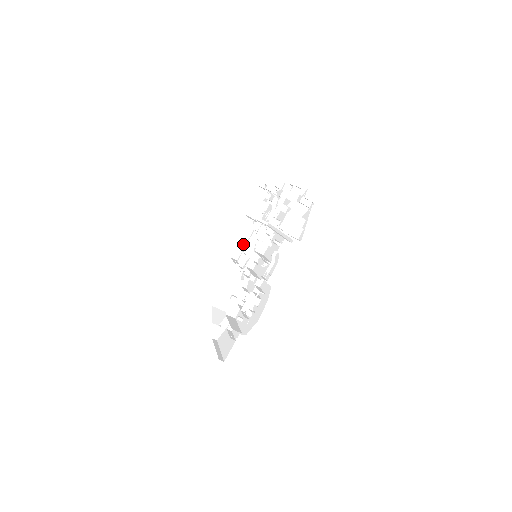
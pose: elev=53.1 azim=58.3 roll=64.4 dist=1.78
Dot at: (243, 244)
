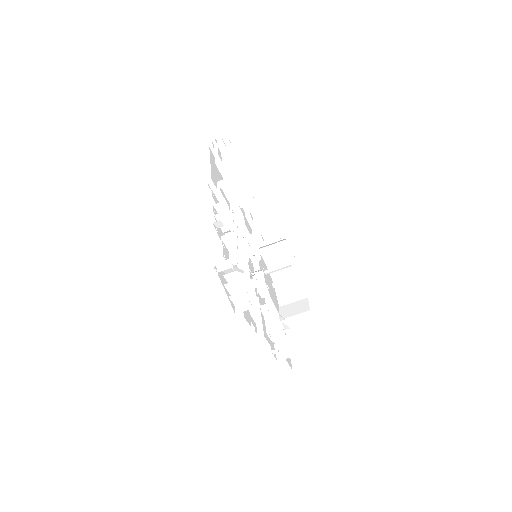
Dot at: occluded
